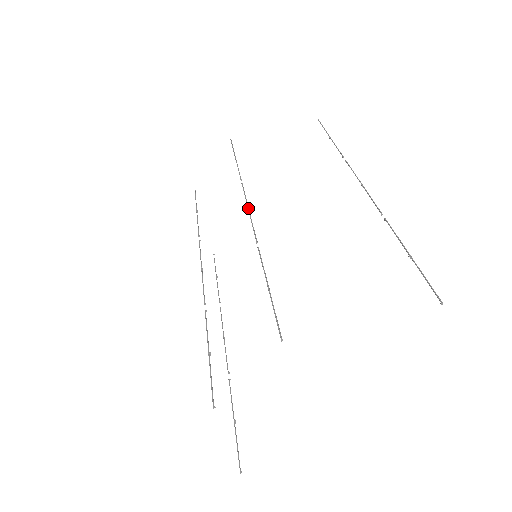
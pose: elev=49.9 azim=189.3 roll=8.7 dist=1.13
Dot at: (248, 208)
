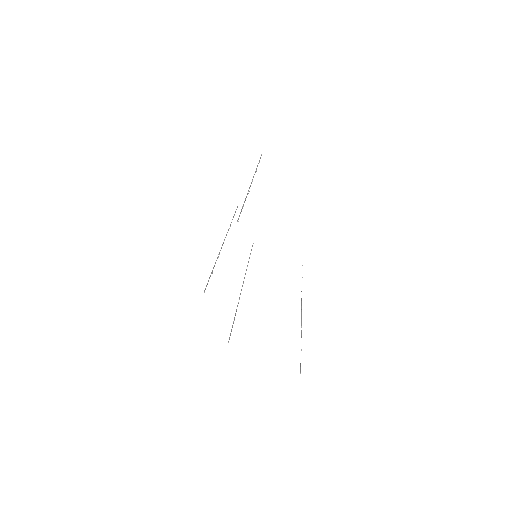
Dot at: (224, 240)
